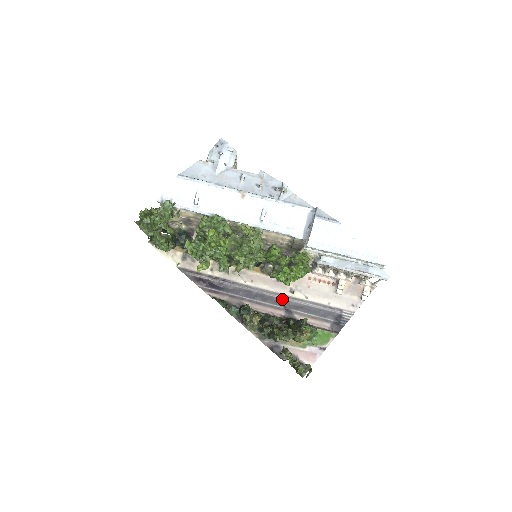
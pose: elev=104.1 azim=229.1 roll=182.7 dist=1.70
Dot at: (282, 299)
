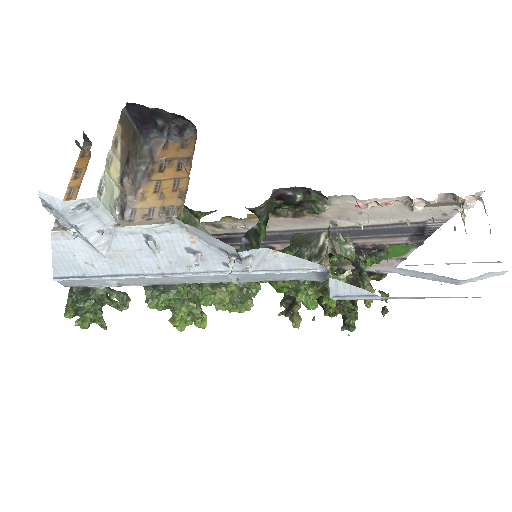
Dot at: occluded
